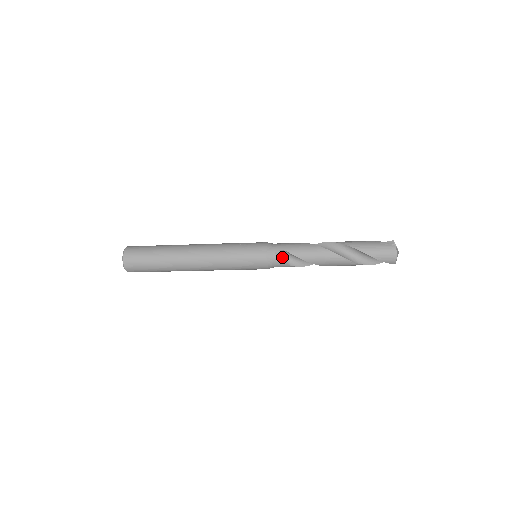
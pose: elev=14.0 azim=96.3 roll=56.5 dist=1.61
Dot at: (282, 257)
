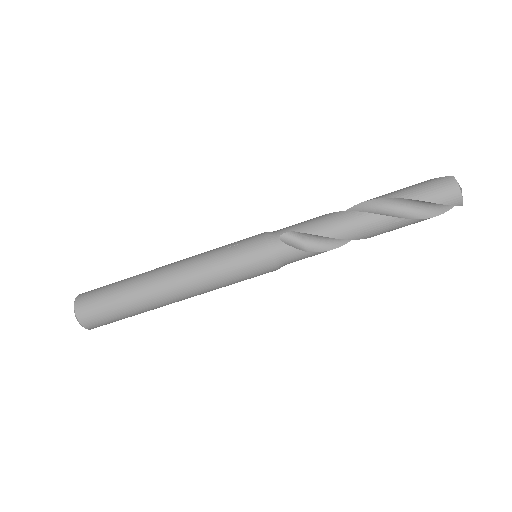
Dot at: (291, 243)
